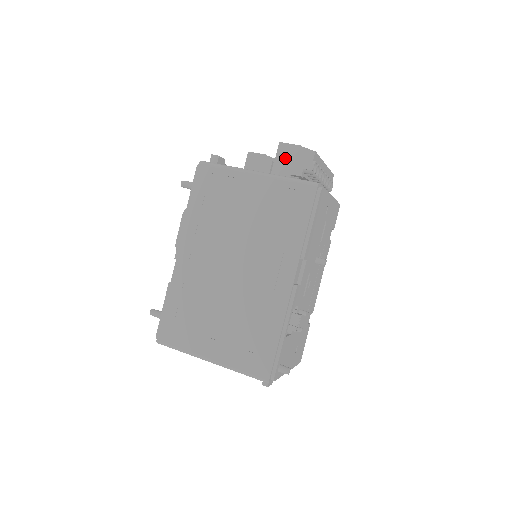
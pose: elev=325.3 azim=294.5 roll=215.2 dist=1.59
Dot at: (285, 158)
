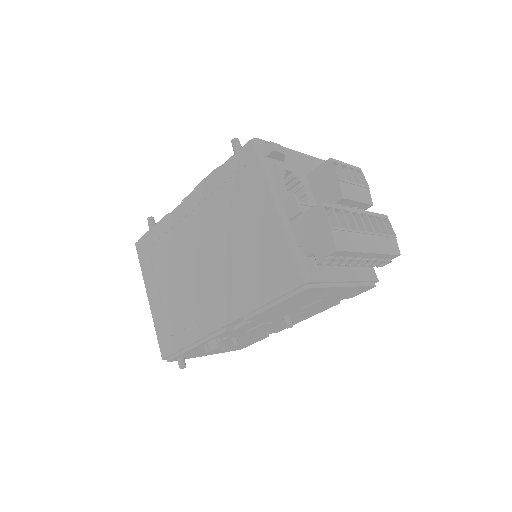
Dot at: (311, 223)
